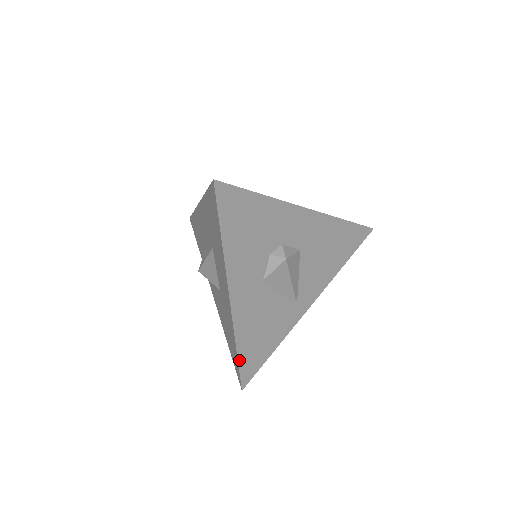
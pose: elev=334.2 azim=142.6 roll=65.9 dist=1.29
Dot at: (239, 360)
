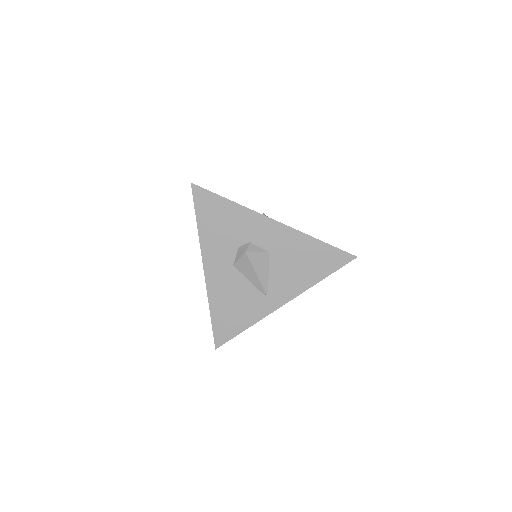
Dot at: (213, 322)
